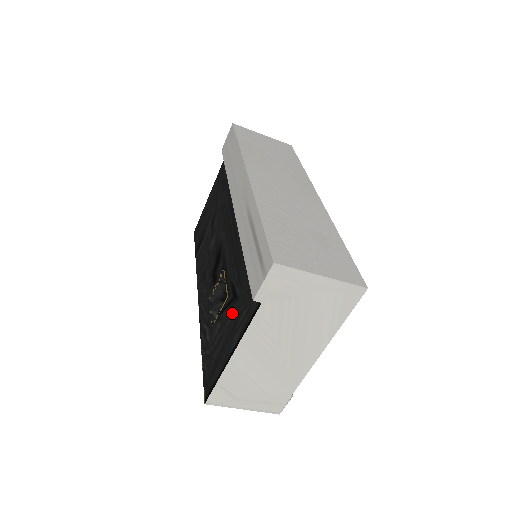
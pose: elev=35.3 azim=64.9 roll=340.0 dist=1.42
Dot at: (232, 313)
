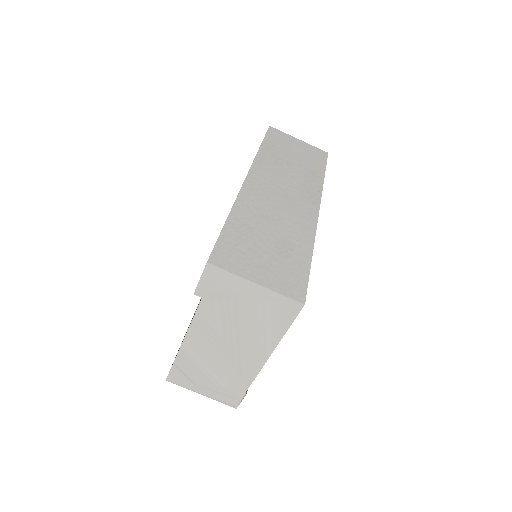
Dot at: occluded
